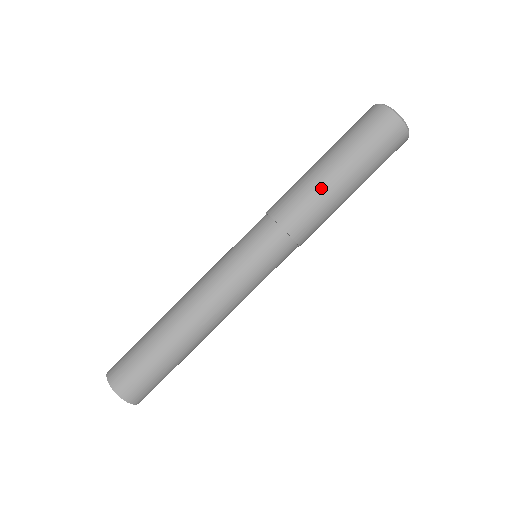
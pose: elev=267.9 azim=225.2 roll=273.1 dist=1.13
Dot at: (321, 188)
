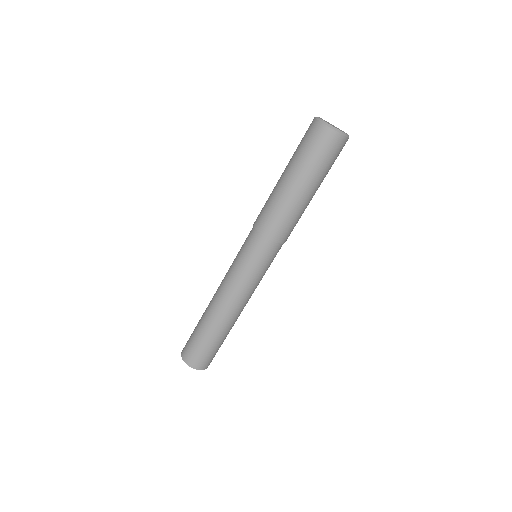
Dot at: (282, 199)
